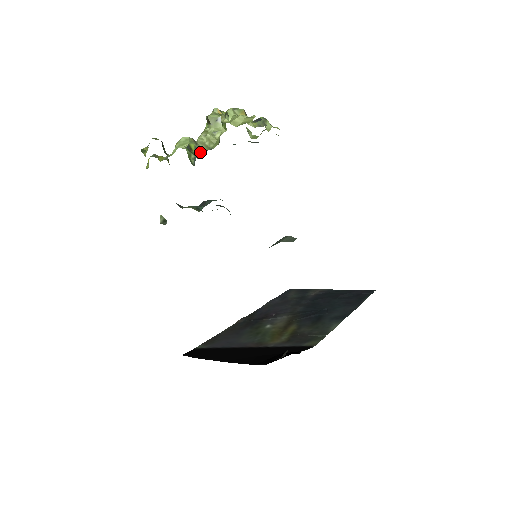
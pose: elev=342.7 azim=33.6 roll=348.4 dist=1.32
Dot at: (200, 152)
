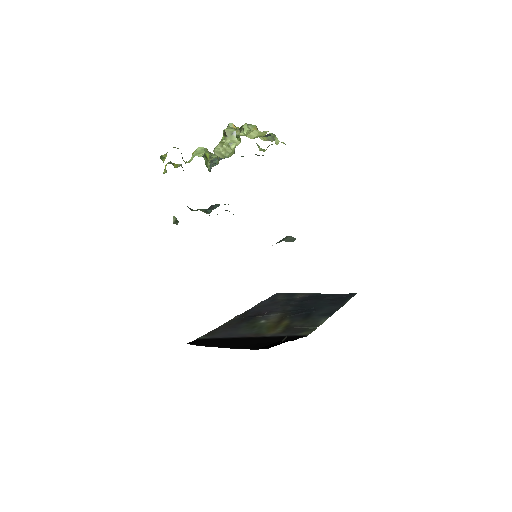
Dot at: (214, 161)
